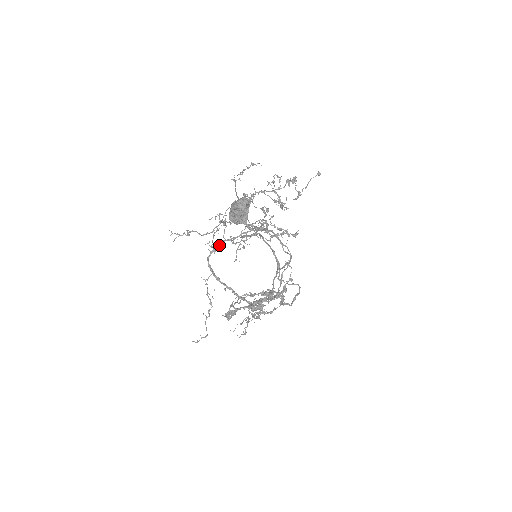
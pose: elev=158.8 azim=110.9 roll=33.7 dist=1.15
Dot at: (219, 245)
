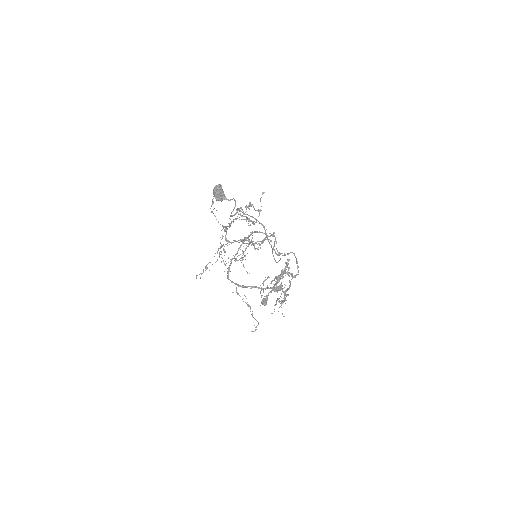
Dot at: (230, 265)
